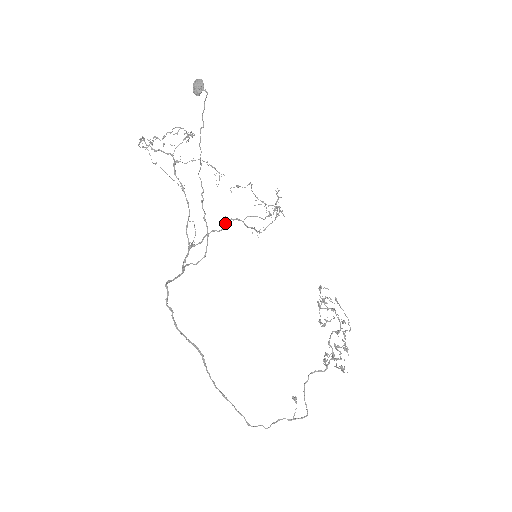
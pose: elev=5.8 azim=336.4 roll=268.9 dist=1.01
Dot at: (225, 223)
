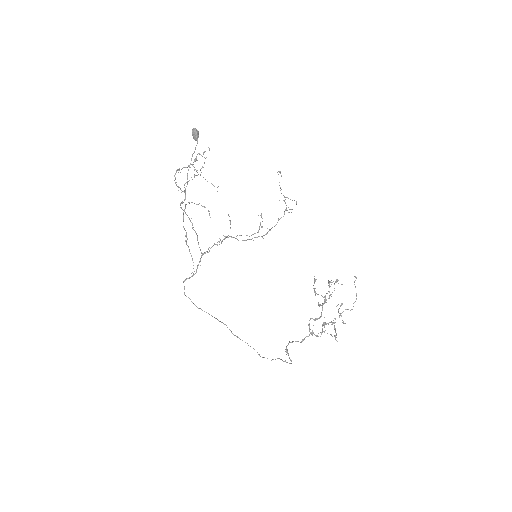
Dot at: (222, 240)
